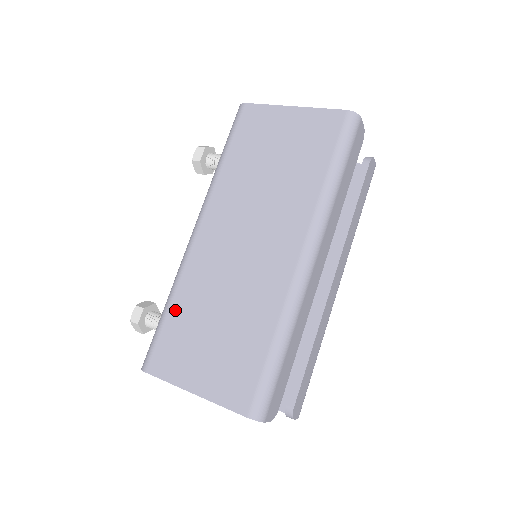
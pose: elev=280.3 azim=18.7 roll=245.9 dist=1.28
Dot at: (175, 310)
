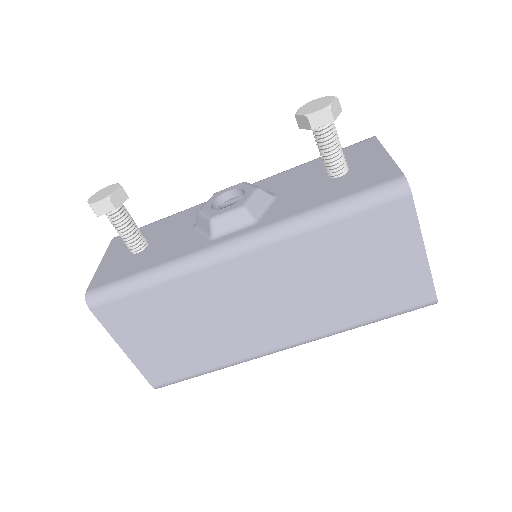
Dot at: (156, 294)
